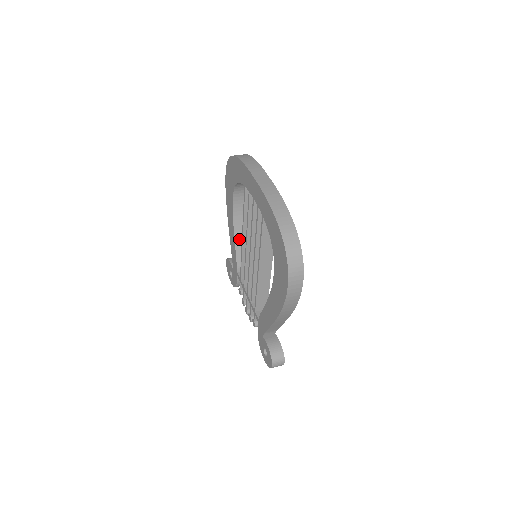
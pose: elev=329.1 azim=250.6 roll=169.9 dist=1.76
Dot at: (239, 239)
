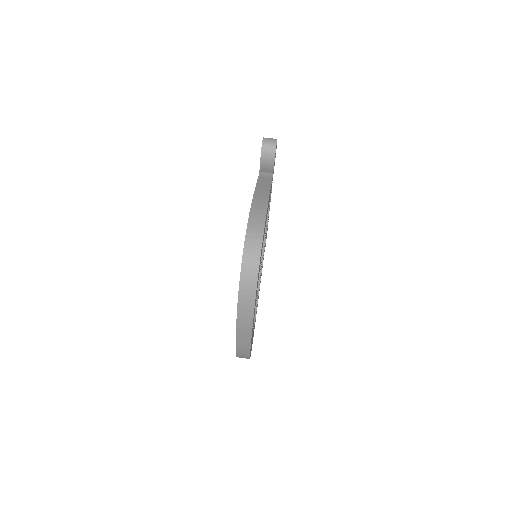
Dot at: occluded
